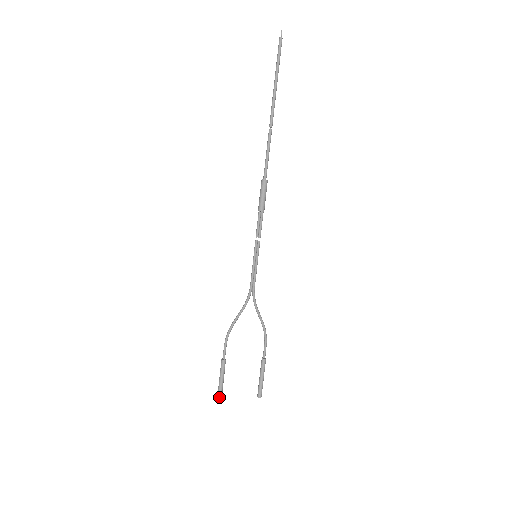
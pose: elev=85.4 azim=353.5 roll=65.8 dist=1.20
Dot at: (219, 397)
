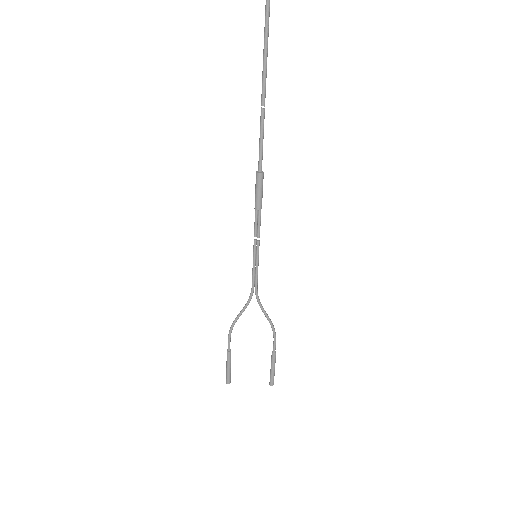
Dot at: (227, 381)
